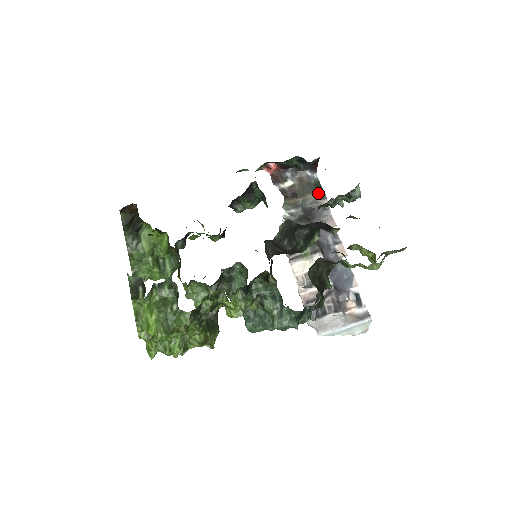
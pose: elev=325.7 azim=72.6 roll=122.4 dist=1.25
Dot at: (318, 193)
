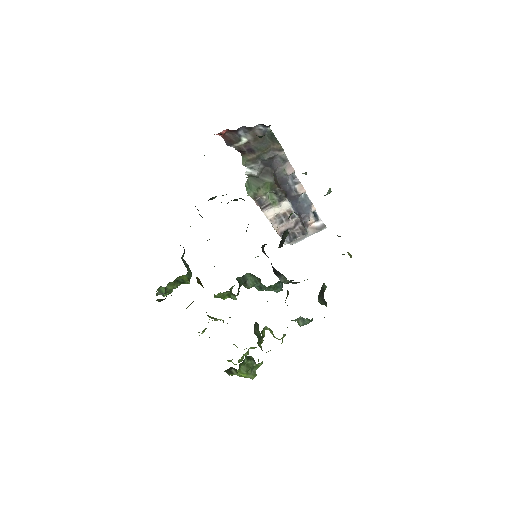
Dot at: (274, 147)
